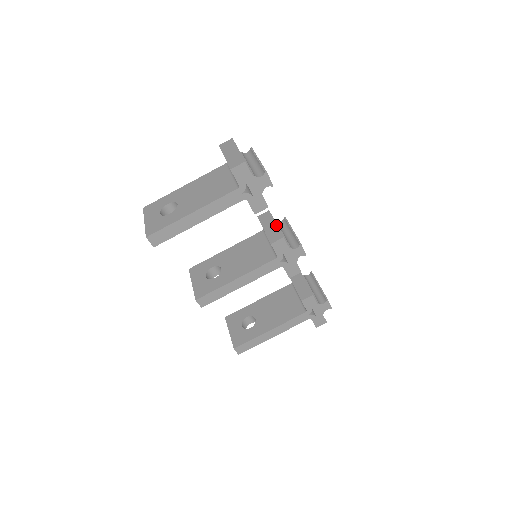
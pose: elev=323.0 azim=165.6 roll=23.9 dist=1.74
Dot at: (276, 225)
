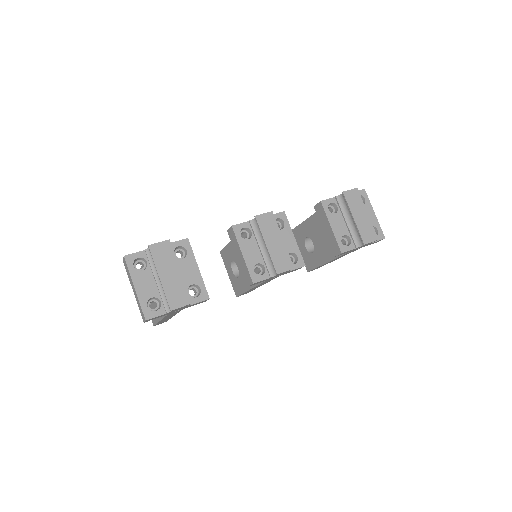
Dot at: (243, 259)
